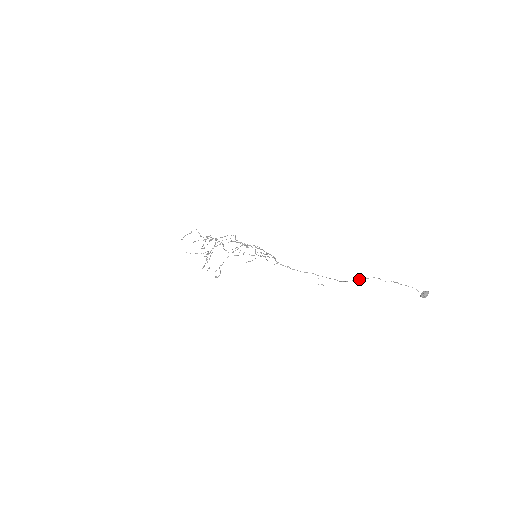
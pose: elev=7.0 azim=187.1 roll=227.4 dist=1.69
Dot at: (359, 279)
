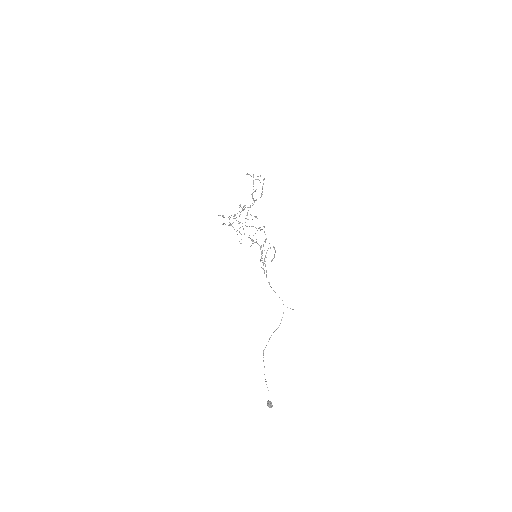
Dot at: (263, 352)
